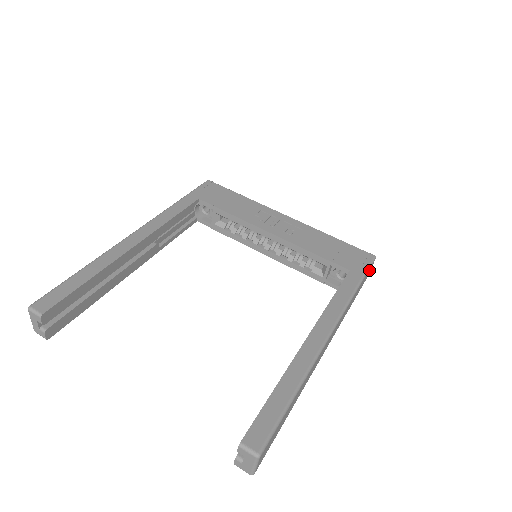
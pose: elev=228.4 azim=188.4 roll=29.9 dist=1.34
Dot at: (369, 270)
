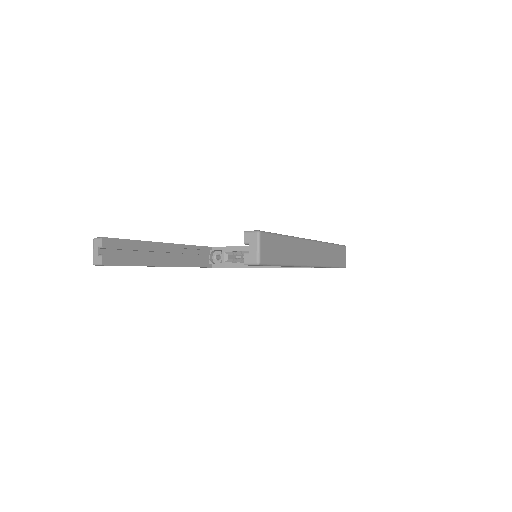
Dot at: (342, 251)
